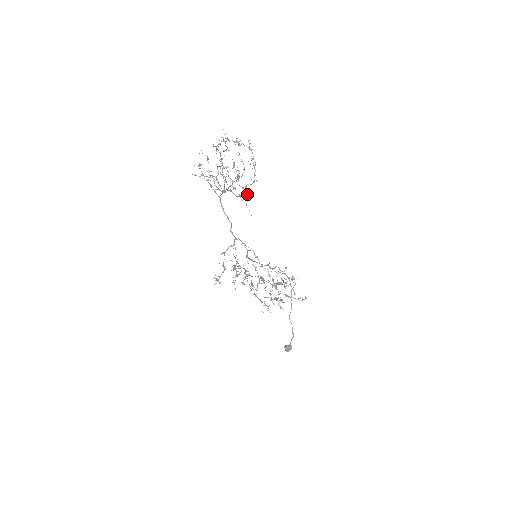
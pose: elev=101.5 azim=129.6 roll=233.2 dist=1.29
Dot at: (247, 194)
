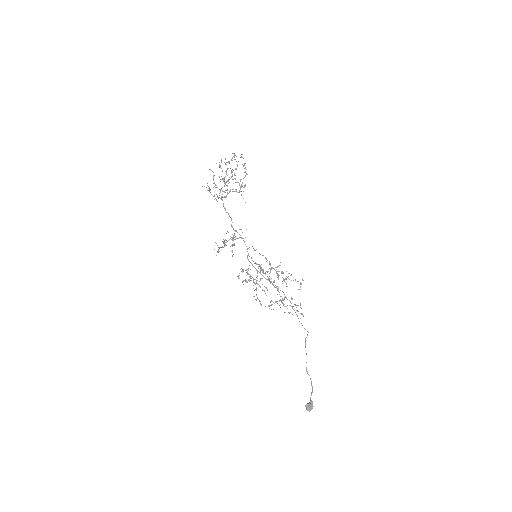
Dot at: (241, 186)
